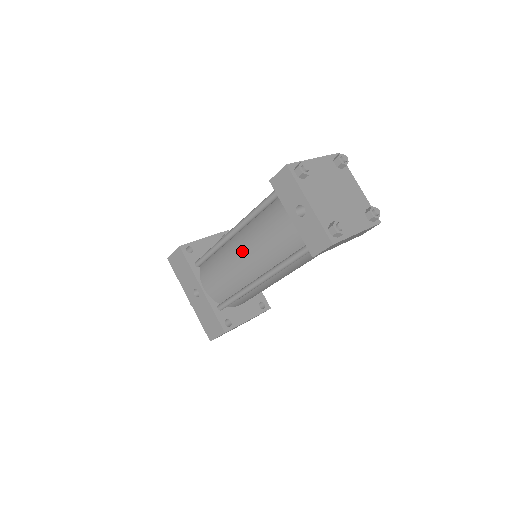
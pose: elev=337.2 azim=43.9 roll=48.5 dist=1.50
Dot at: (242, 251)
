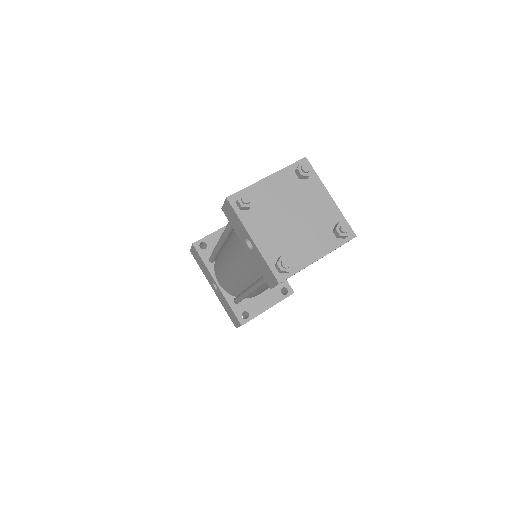
Dot at: (229, 263)
